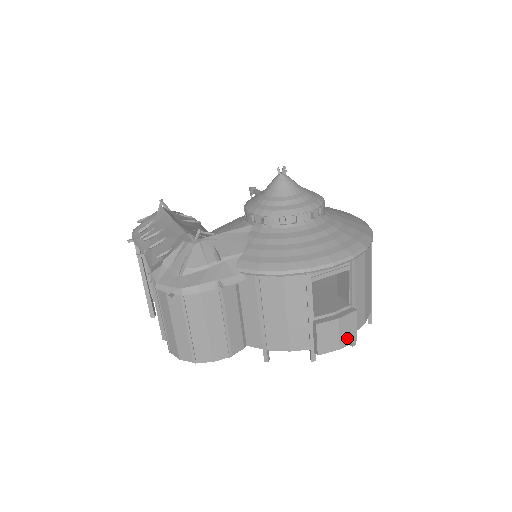
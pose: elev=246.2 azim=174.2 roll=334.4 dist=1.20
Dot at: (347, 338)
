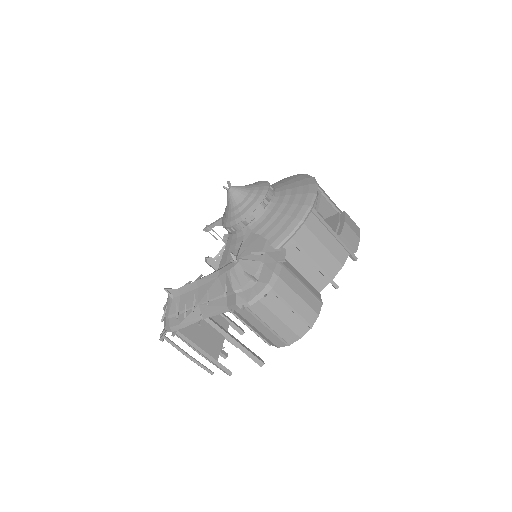
Dot at: (356, 230)
